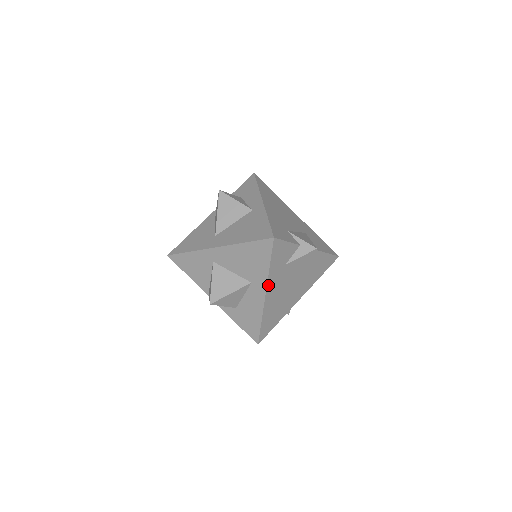
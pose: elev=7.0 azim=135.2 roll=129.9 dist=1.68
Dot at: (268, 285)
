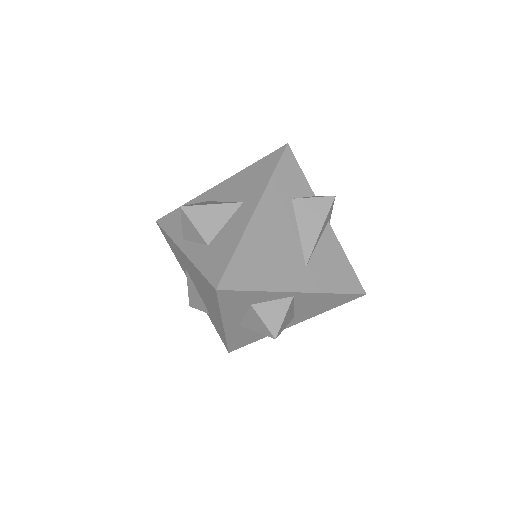
Dot at: (264, 198)
